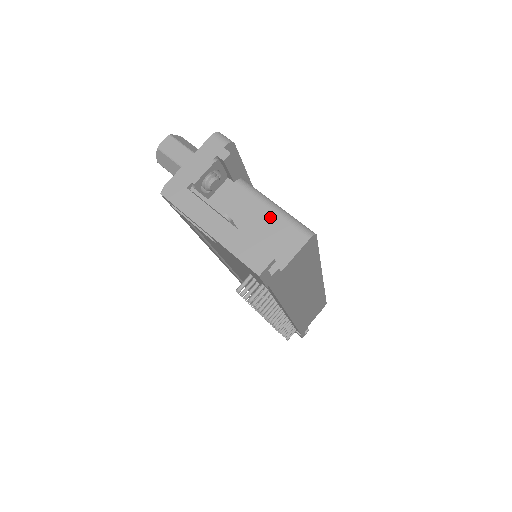
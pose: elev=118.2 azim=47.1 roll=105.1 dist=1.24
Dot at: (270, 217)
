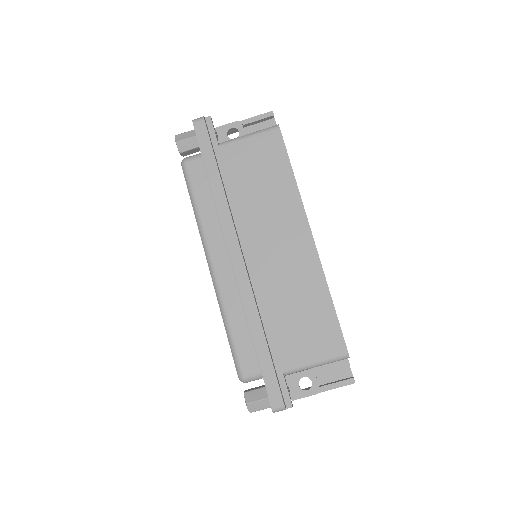
Dot at: (320, 365)
